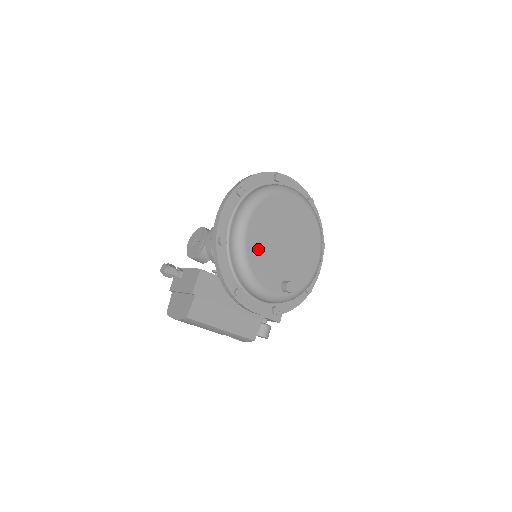
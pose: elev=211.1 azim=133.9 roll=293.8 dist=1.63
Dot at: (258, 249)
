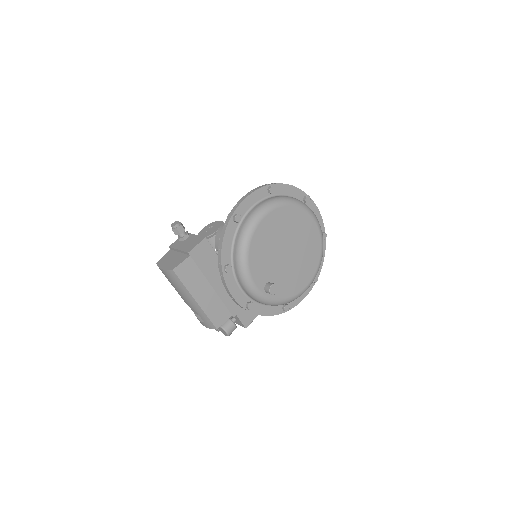
Dot at: (263, 241)
